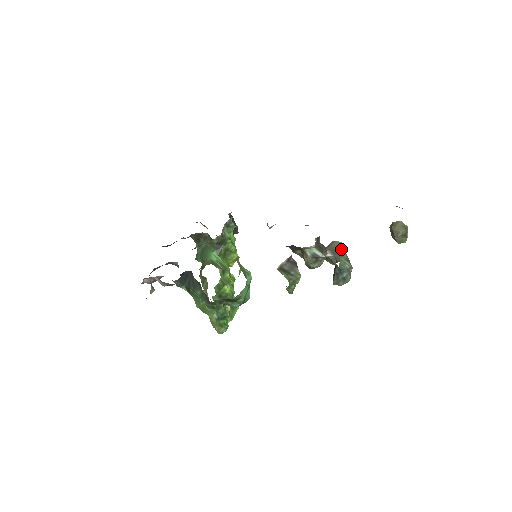
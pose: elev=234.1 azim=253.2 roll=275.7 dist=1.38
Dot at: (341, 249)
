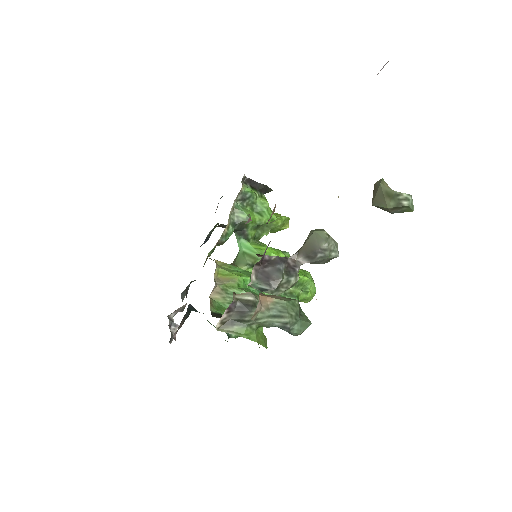
Dot at: (319, 247)
